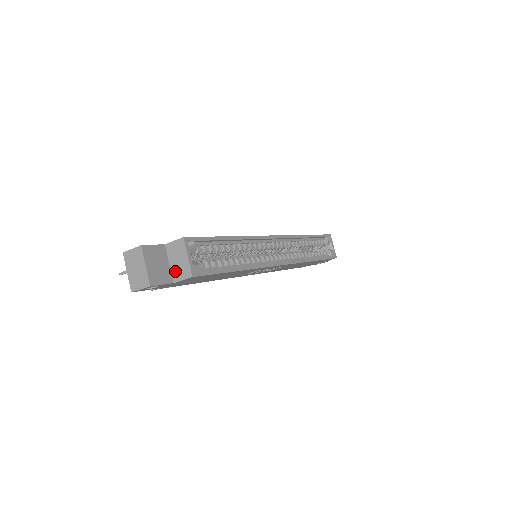
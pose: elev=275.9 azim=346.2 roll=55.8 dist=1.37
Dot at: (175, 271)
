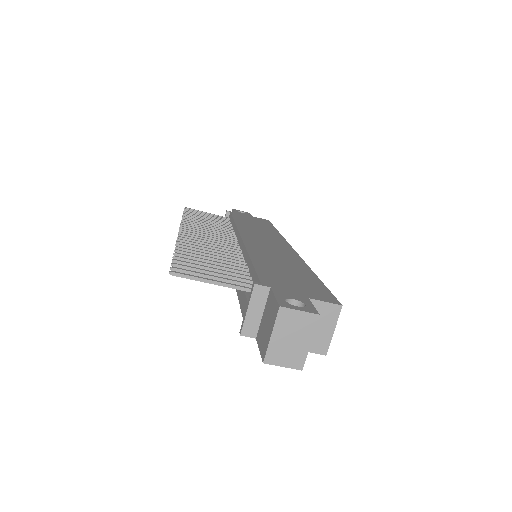
Dot at: occluded
